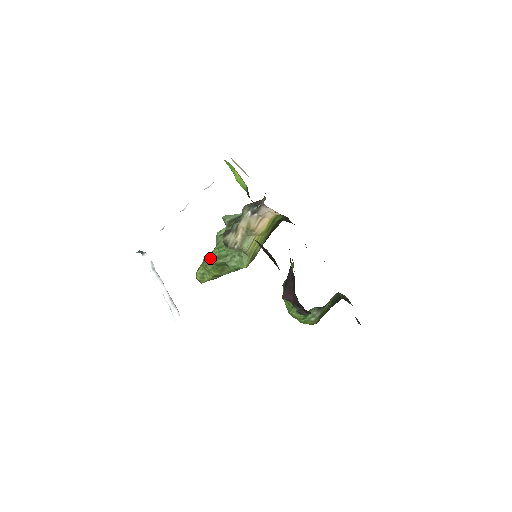
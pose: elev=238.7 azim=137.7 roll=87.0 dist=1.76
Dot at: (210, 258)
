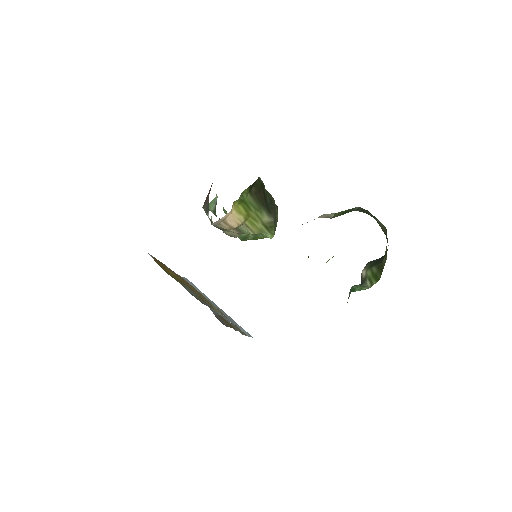
Dot at: occluded
